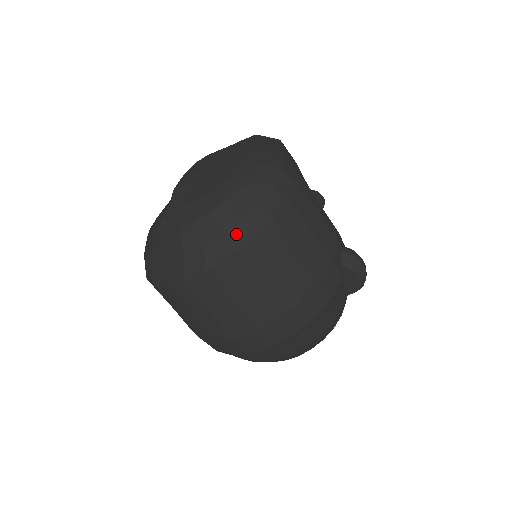
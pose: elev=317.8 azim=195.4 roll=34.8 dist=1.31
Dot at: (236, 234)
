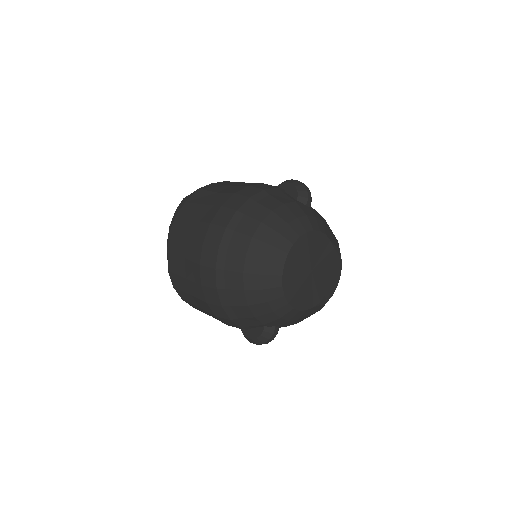
Dot at: (189, 195)
